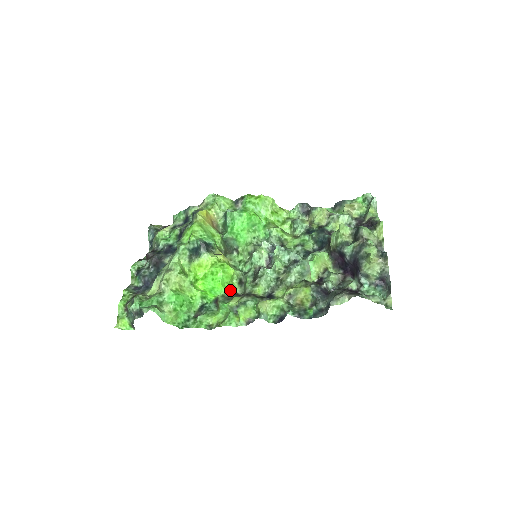
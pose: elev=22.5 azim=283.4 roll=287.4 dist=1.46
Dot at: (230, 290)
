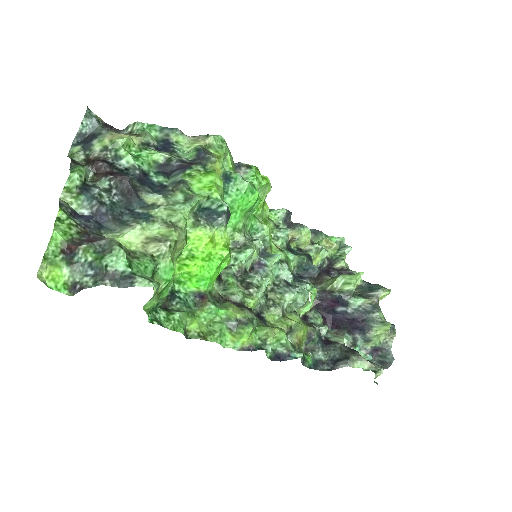
Dot at: occluded
